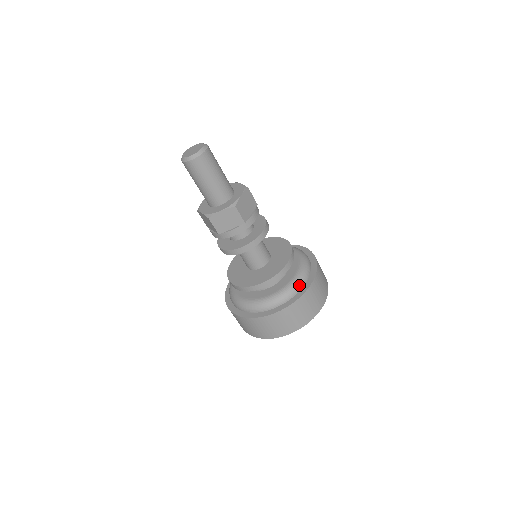
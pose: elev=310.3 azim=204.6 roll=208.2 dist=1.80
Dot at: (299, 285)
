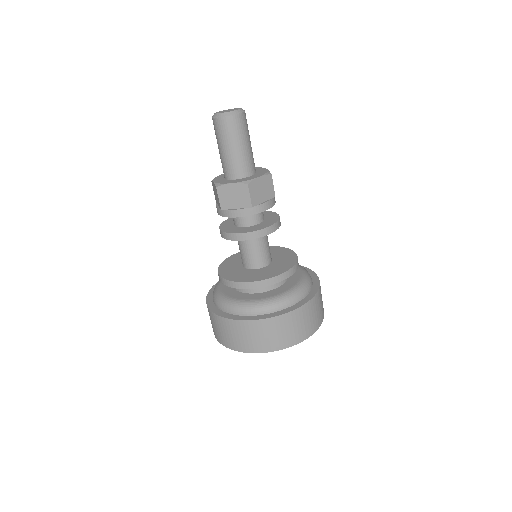
Dot at: (287, 302)
